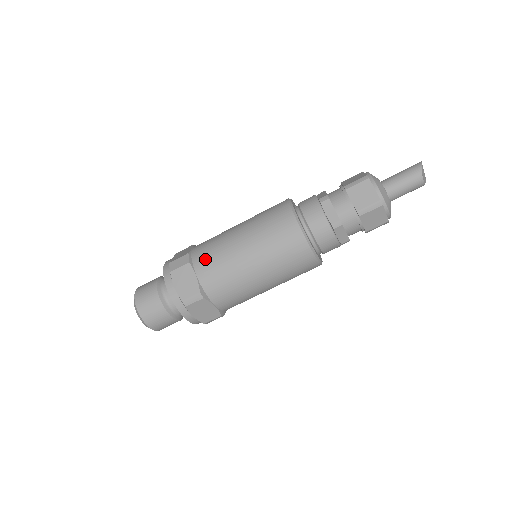
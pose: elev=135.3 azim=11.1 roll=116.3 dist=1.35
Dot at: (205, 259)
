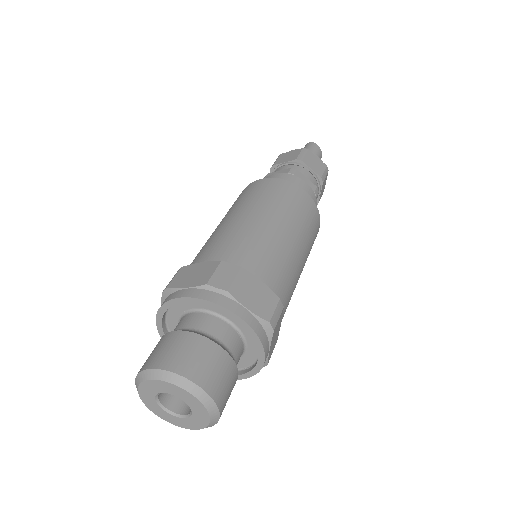
Dot at: (253, 256)
